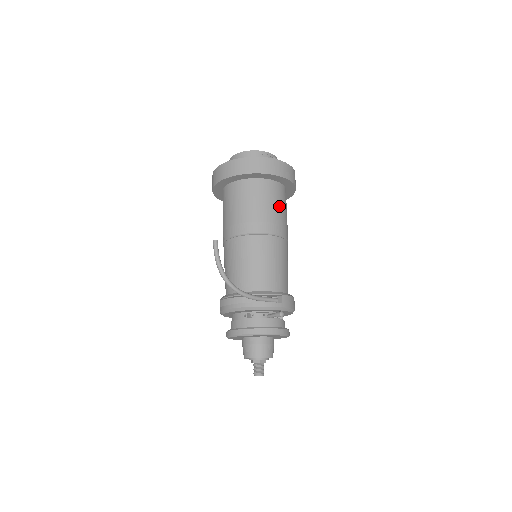
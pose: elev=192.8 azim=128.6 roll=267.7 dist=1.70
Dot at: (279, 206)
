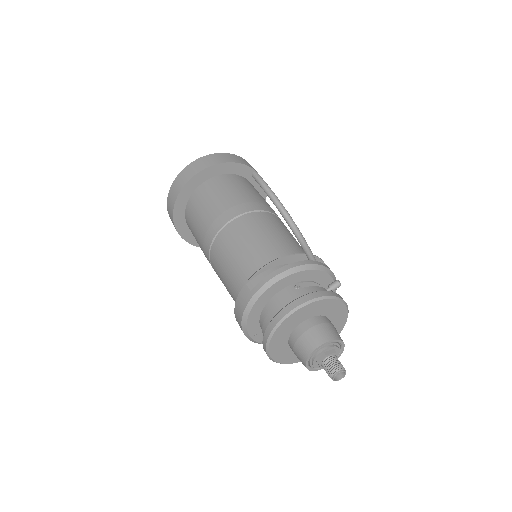
Dot at: occluded
